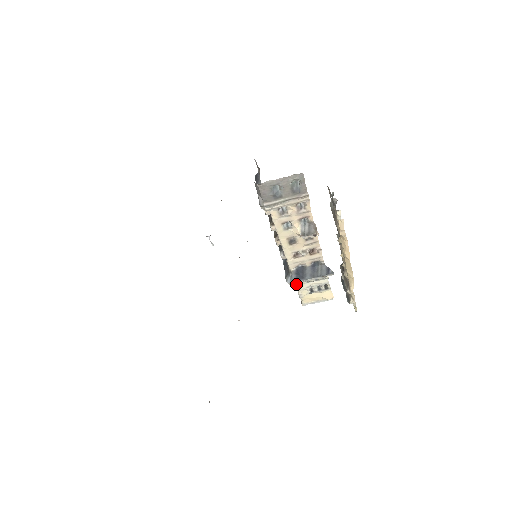
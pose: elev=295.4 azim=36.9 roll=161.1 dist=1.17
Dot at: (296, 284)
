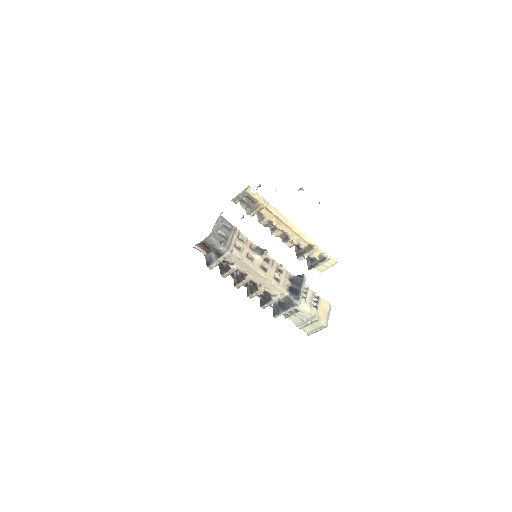
Dot at: (304, 310)
